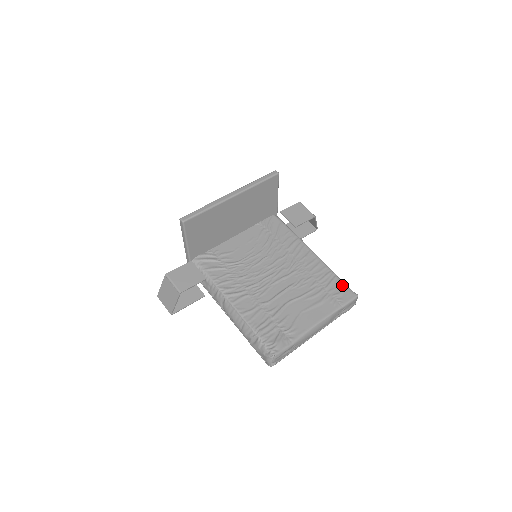
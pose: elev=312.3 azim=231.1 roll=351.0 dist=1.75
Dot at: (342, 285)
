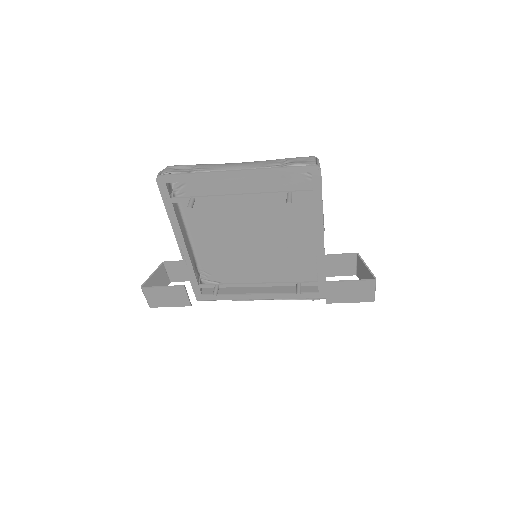
Dot at: (309, 178)
